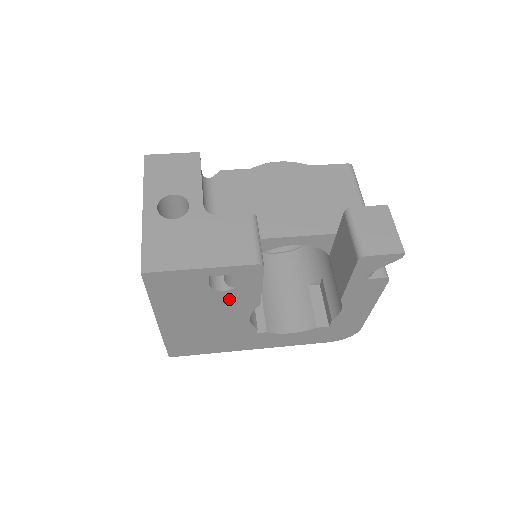
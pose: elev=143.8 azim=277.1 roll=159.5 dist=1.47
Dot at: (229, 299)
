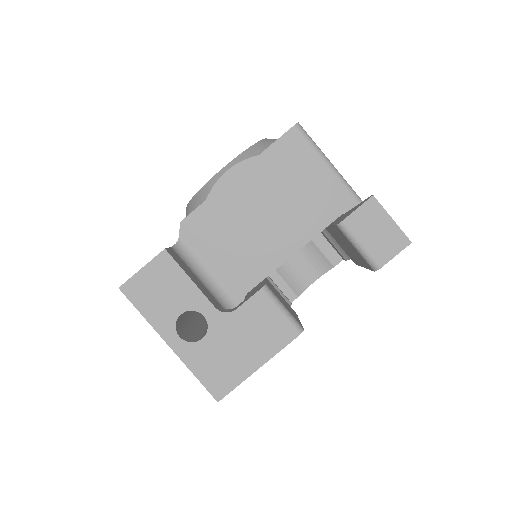
Dot at: occluded
